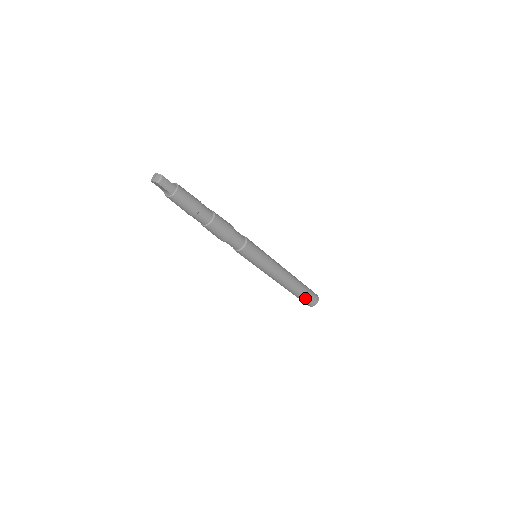
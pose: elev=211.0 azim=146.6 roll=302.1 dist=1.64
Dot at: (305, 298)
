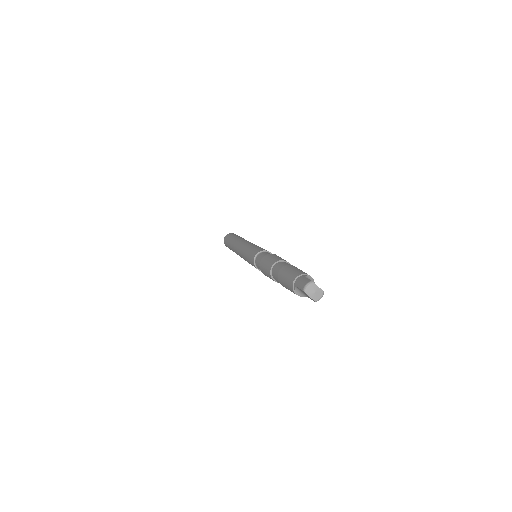
Dot at: occluded
